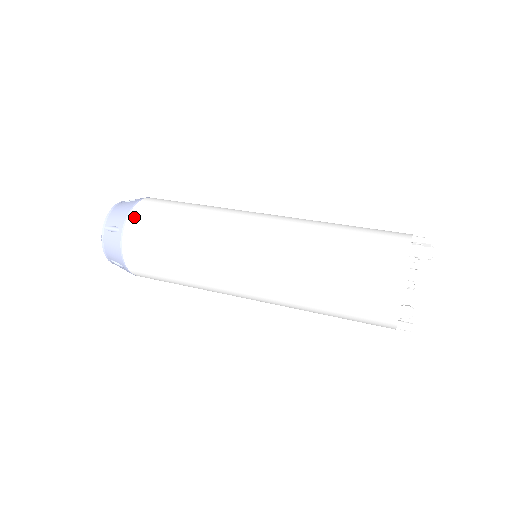
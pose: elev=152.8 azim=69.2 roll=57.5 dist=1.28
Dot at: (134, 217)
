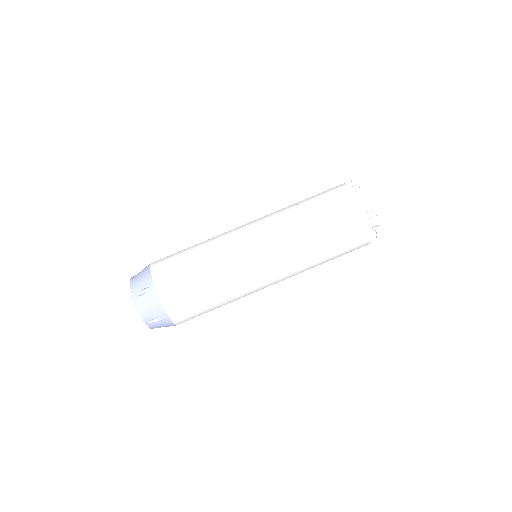
Dot at: occluded
